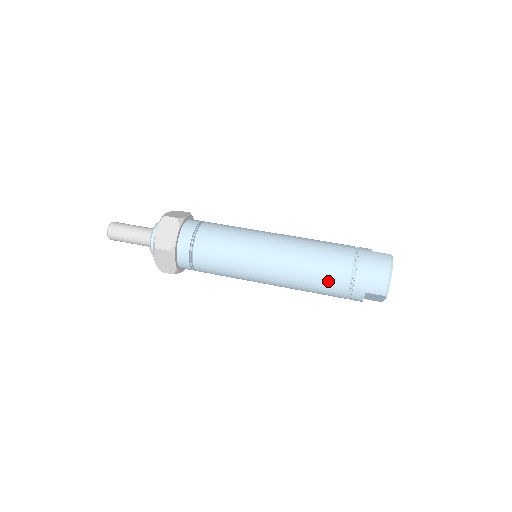
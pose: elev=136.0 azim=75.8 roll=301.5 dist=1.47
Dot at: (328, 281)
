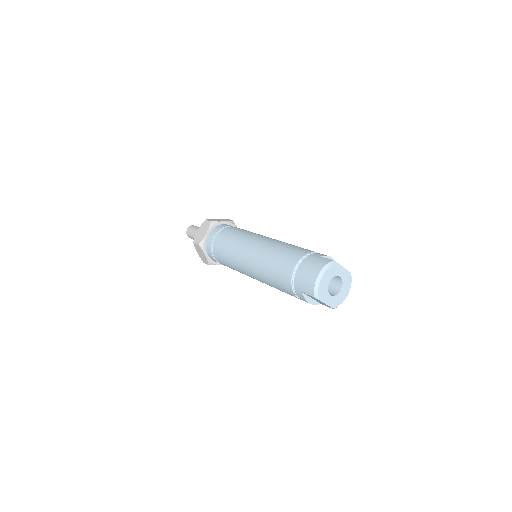
Dot at: (279, 278)
